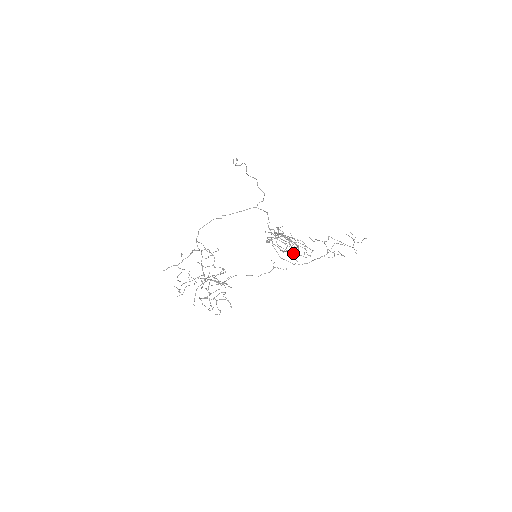
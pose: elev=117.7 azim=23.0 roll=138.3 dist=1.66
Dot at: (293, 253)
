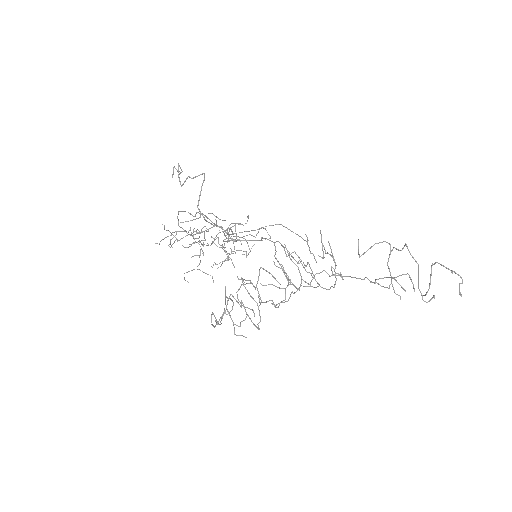
Dot at: (275, 306)
